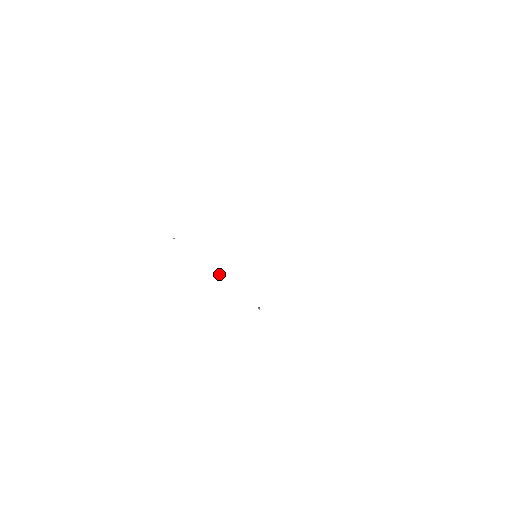
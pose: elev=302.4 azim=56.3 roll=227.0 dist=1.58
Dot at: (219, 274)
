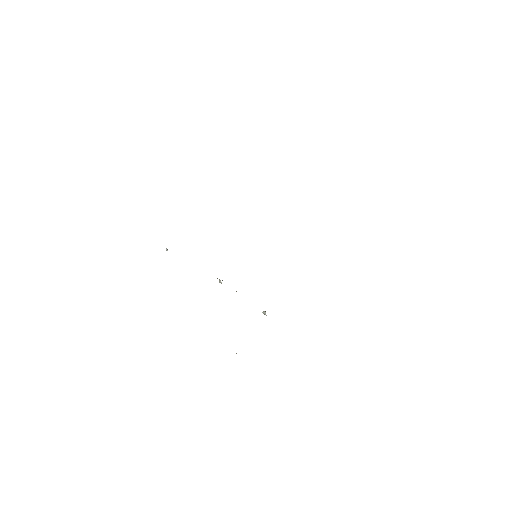
Dot at: (220, 281)
